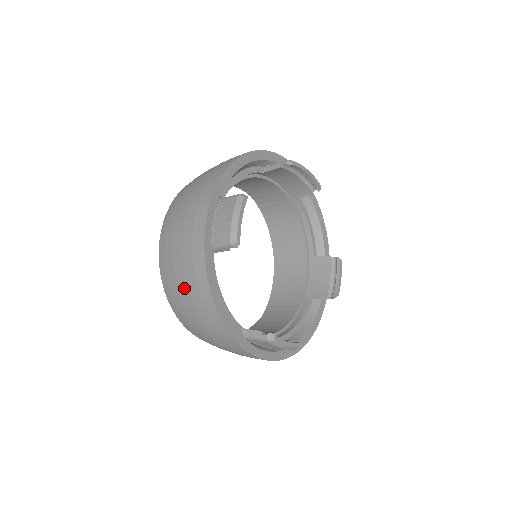
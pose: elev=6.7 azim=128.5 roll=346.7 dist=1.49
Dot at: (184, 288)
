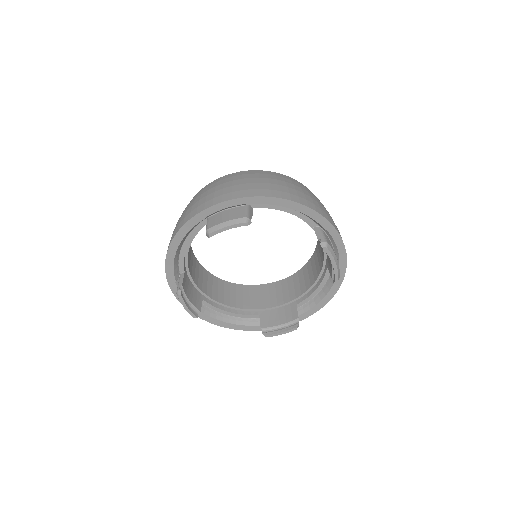
Dot at: (182, 215)
